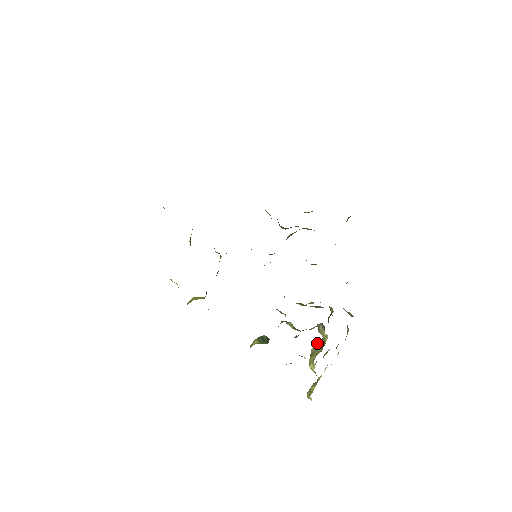
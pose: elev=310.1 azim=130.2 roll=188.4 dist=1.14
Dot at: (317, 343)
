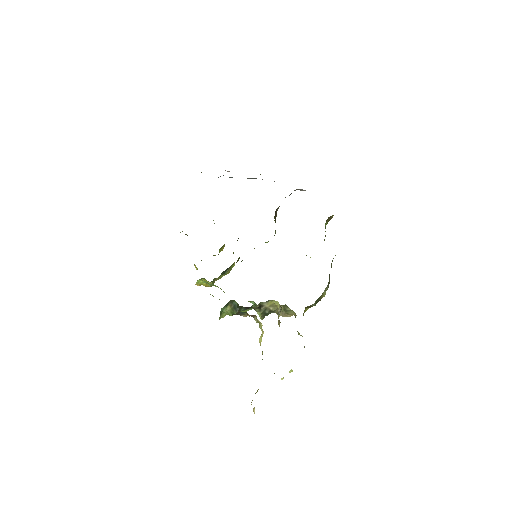
Dot at: occluded
